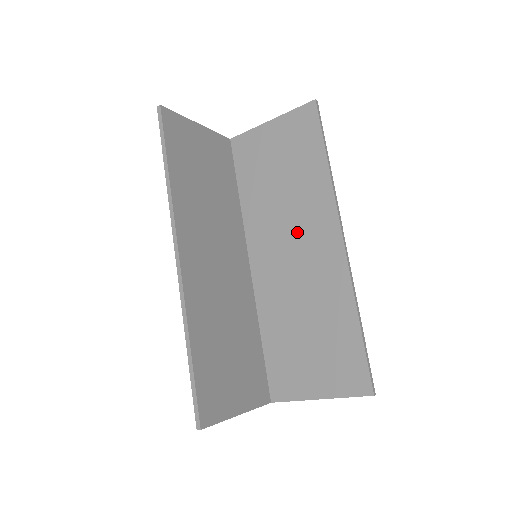
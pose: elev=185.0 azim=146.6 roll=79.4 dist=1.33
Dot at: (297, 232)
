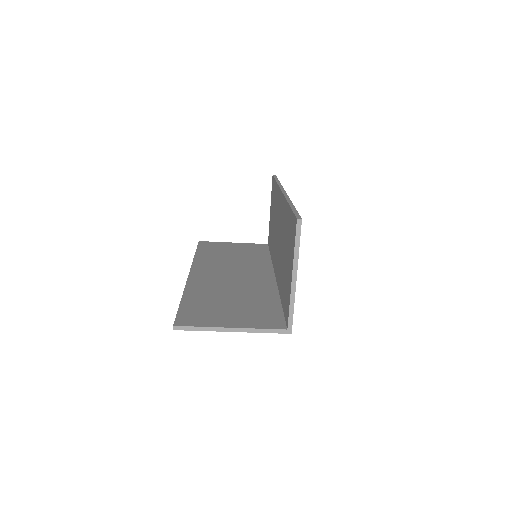
Dot at: (277, 225)
